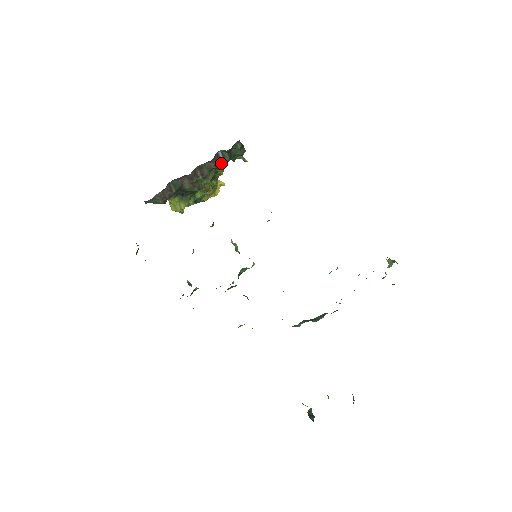
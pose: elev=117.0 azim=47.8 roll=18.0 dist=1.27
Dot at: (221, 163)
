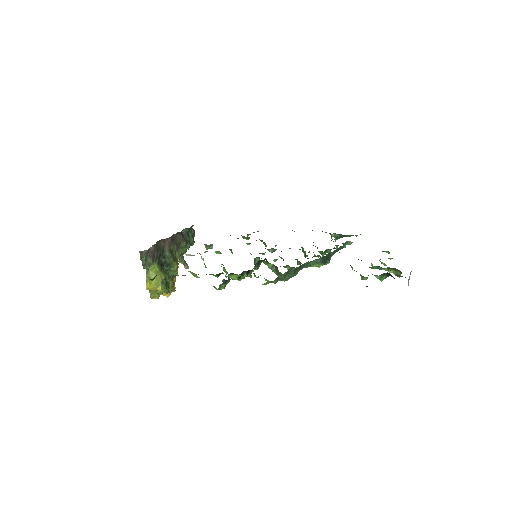
Dot at: (185, 240)
